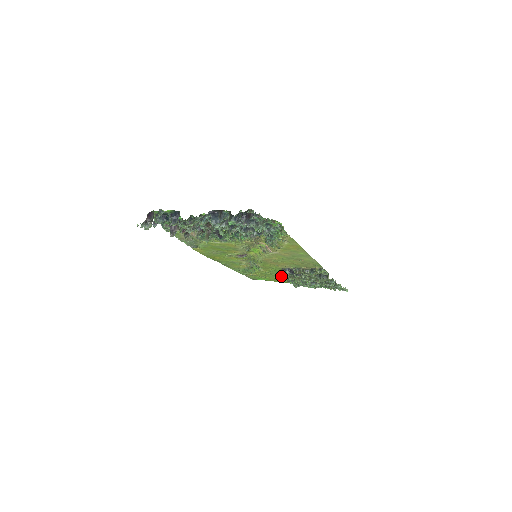
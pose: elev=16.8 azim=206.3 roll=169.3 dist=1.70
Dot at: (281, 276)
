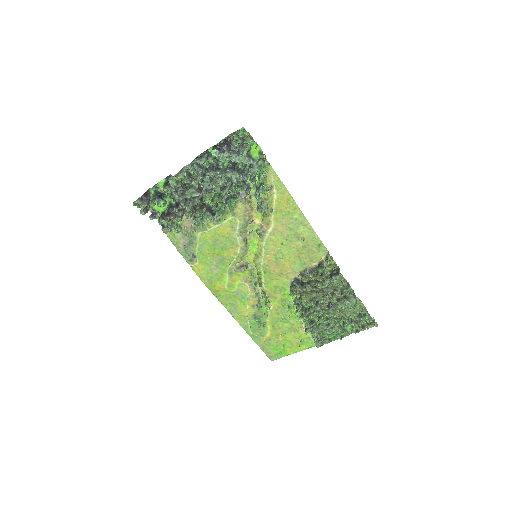
Dot at: (296, 320)
